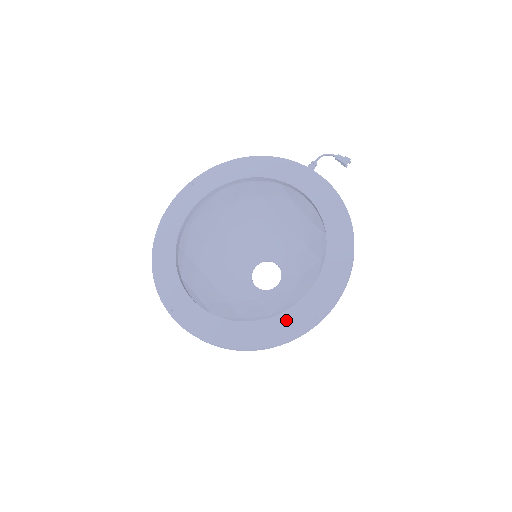
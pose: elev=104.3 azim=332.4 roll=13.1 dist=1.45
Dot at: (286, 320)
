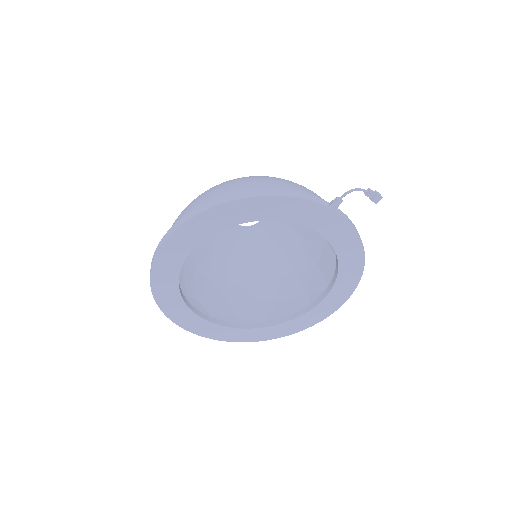
Dot at: (293, 324)
